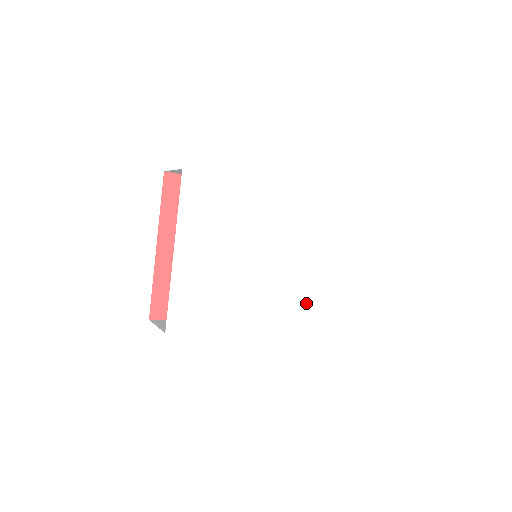
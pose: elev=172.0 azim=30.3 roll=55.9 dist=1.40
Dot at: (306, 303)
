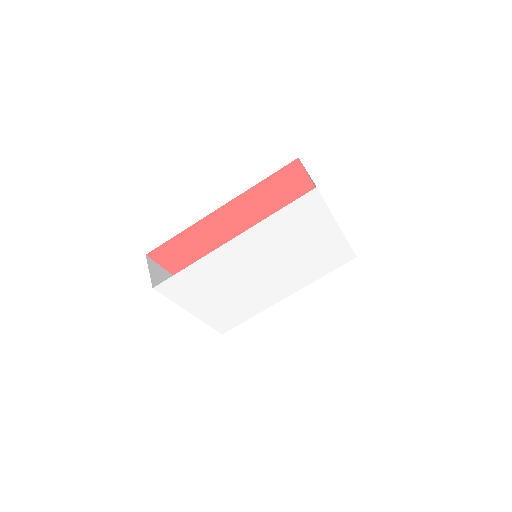
Dot at: (317, 265)
